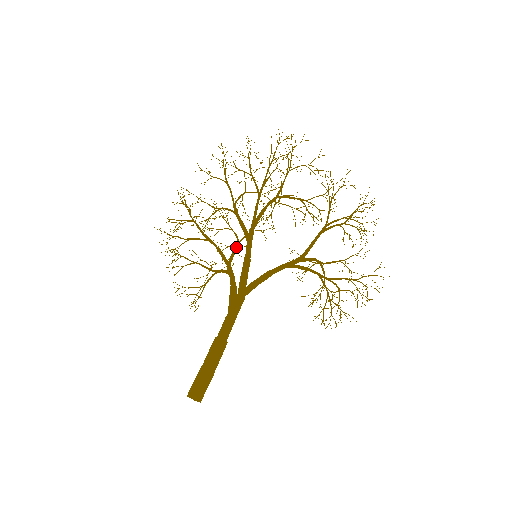
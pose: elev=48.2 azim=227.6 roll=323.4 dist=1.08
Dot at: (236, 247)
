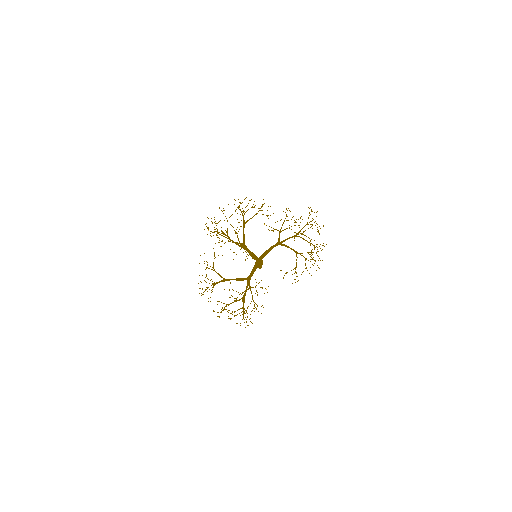
Dot at: (249, 285)
